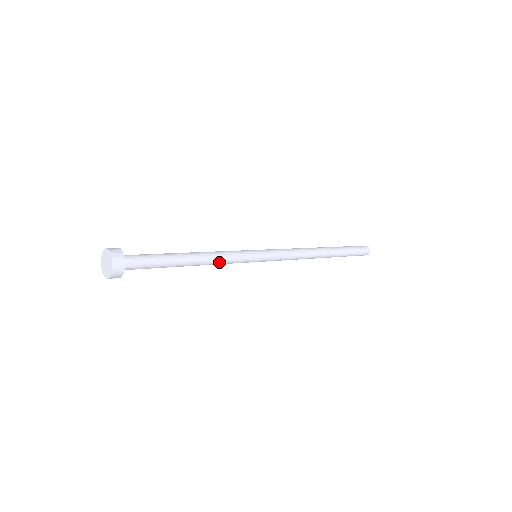
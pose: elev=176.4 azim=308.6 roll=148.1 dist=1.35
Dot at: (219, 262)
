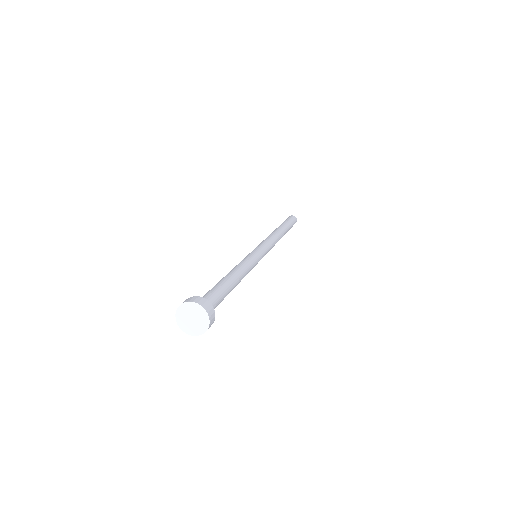
Dot at: occluded
